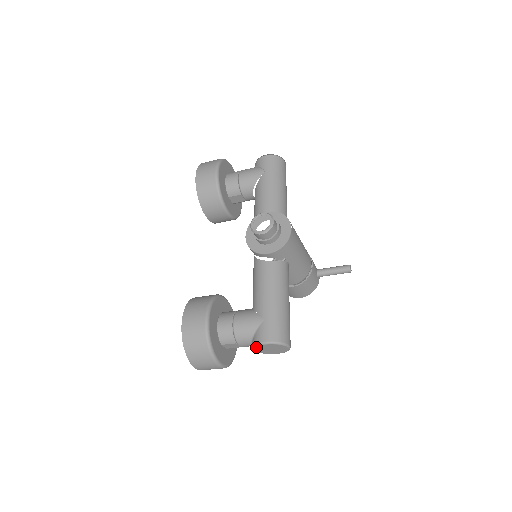
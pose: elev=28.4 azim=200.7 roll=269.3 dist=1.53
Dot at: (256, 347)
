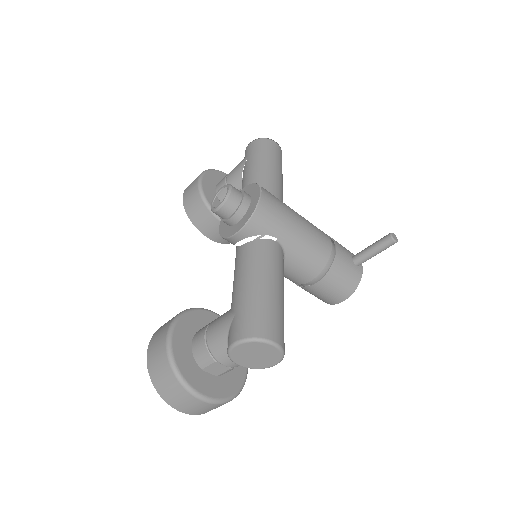
Dot at: (231, 356)
